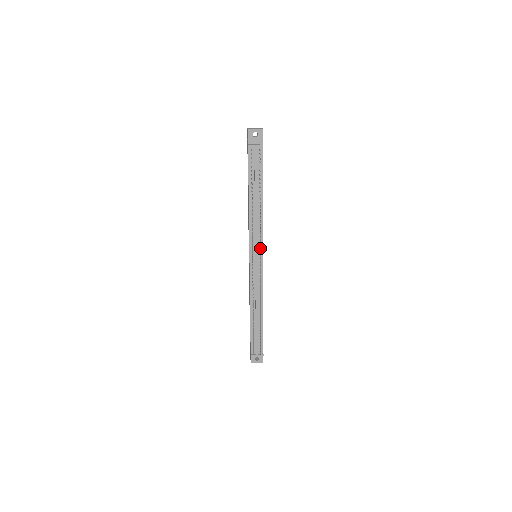
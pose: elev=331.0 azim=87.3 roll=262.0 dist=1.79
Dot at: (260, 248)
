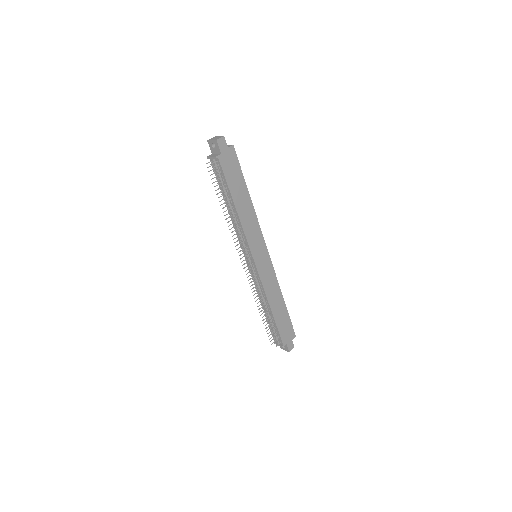
Dot at: (244, 252)
